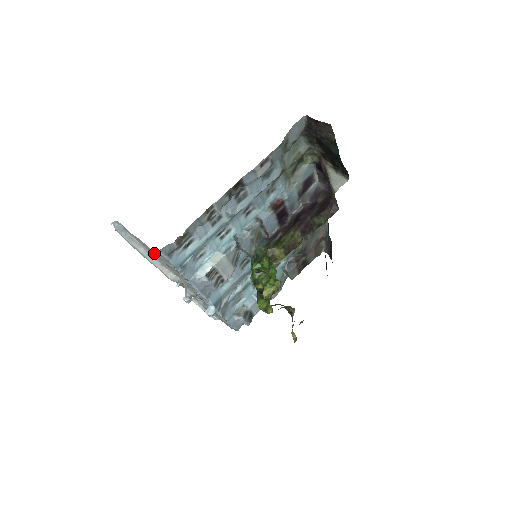
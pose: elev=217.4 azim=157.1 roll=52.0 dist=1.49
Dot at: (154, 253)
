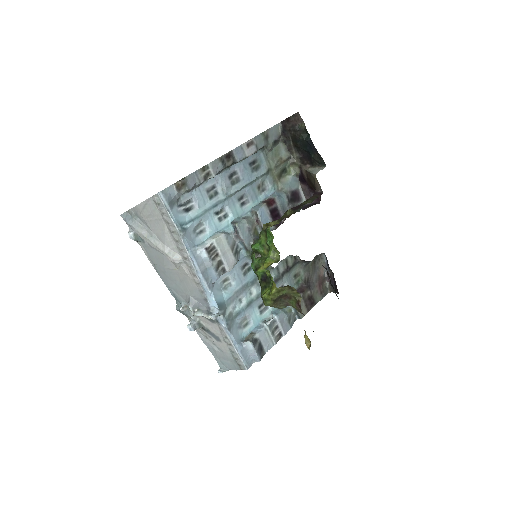
Dot at: (156, 214)
